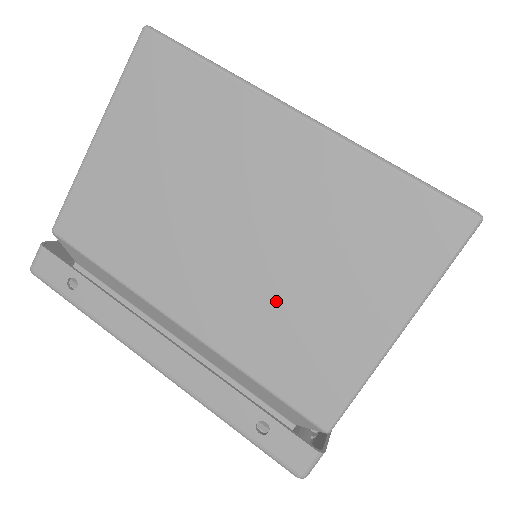
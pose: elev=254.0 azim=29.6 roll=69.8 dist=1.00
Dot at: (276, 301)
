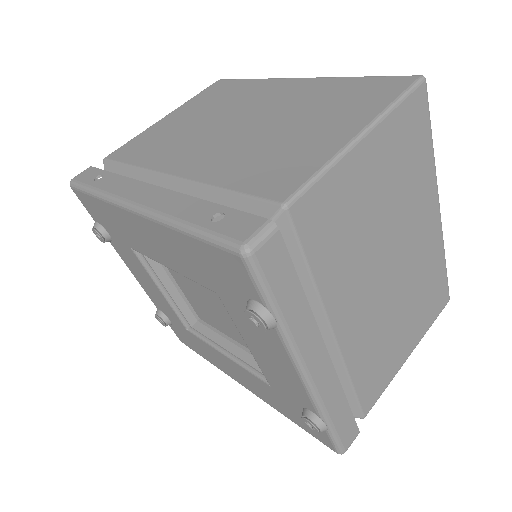
Dot at: (260, 144)
